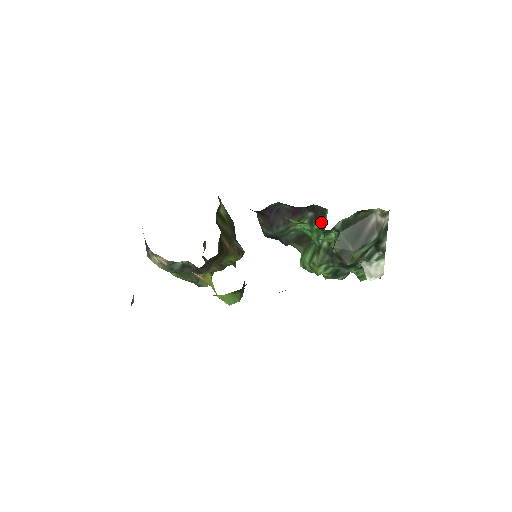
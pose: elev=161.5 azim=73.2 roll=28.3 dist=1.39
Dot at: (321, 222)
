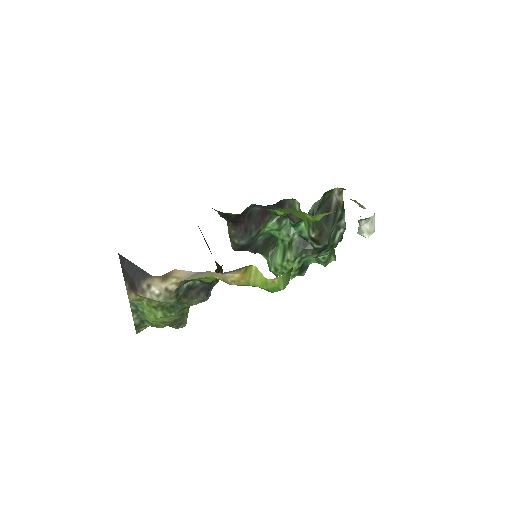
Dot at: (292, 214)
